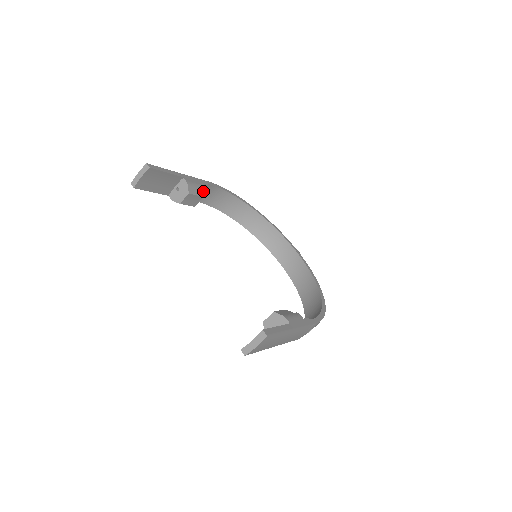
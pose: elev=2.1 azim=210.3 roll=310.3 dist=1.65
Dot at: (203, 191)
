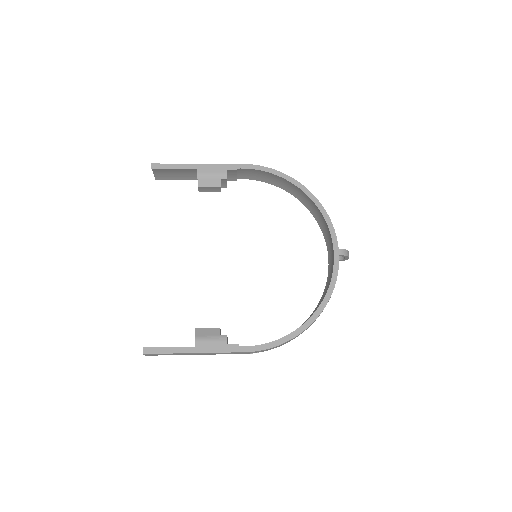
Dot at: (224, 179)
